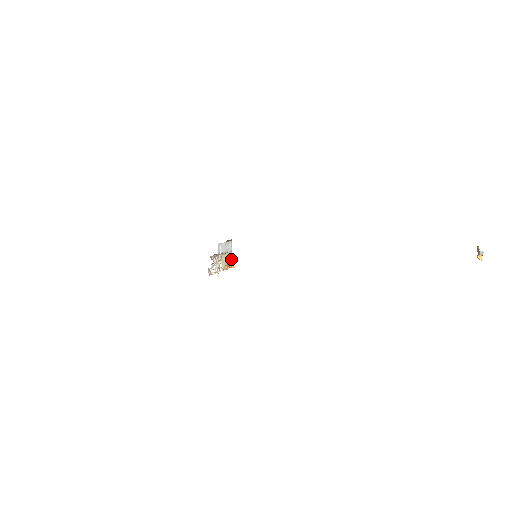
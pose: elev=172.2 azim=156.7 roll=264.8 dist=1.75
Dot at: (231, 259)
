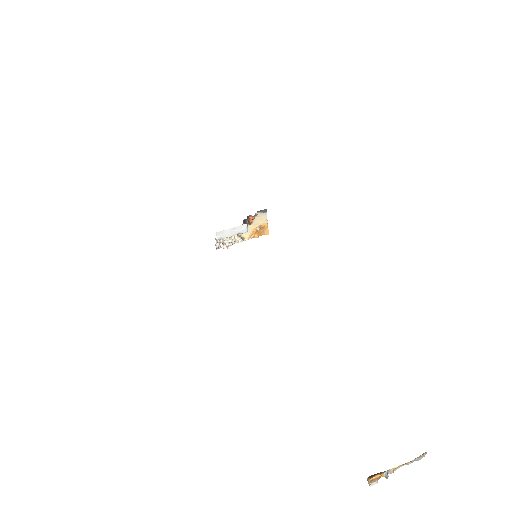
Dot at: (265, 226)
